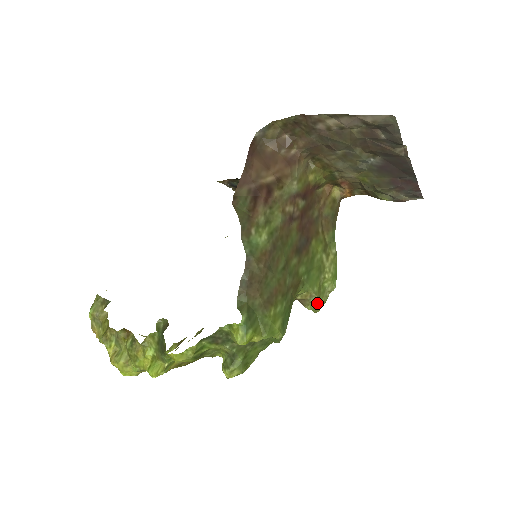
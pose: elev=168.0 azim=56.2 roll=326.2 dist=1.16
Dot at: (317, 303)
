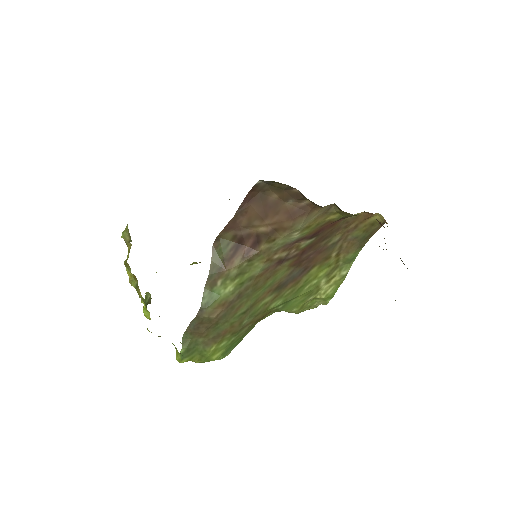
Dot at: (299, 312)
